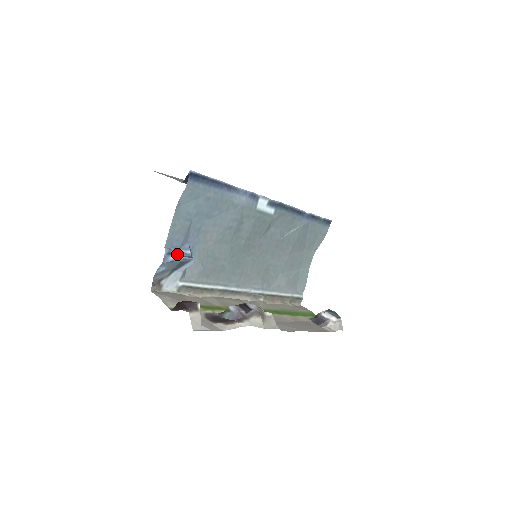
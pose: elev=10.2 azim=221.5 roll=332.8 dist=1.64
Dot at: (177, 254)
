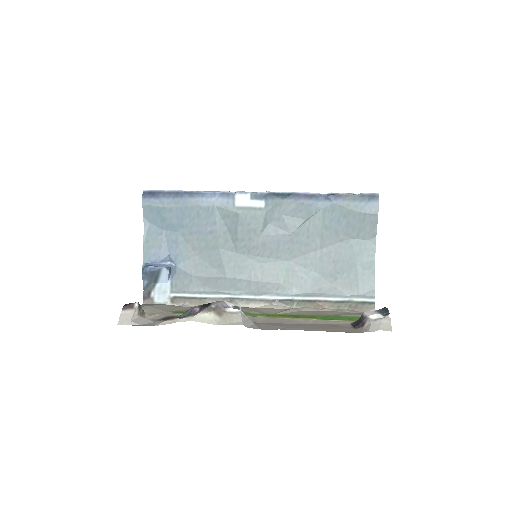
Dot at: (148, 266)
